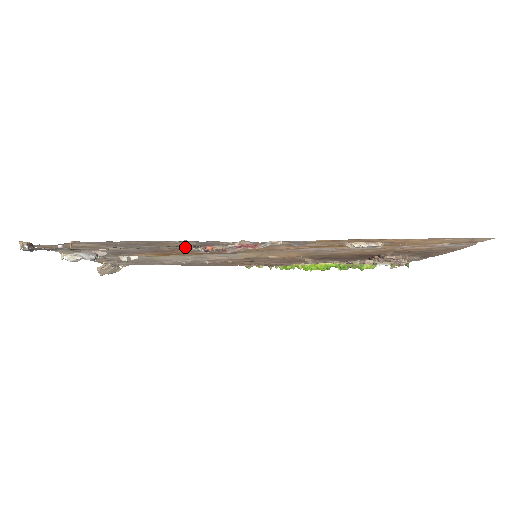
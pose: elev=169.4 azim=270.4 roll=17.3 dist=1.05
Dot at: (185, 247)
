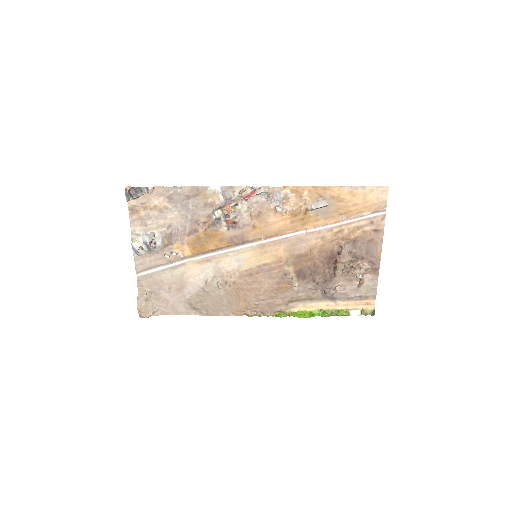
Dot at: (214, 211)
